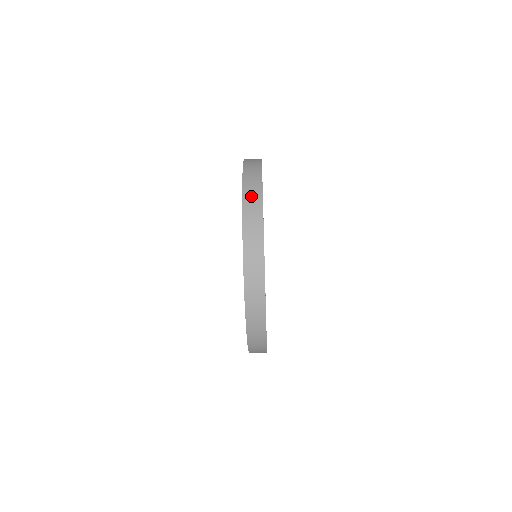
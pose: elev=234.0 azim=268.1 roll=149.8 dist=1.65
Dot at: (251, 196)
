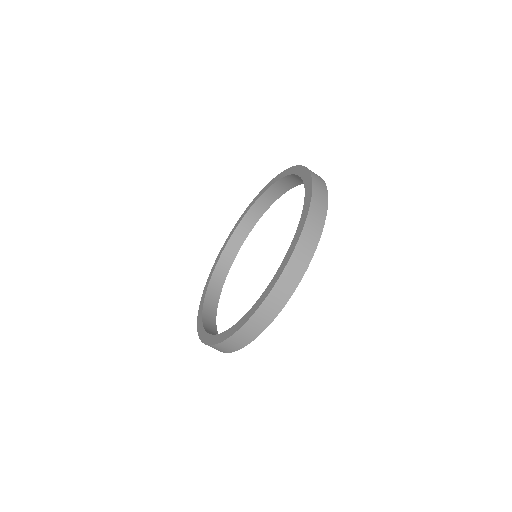
Dot at: (311, 233)
